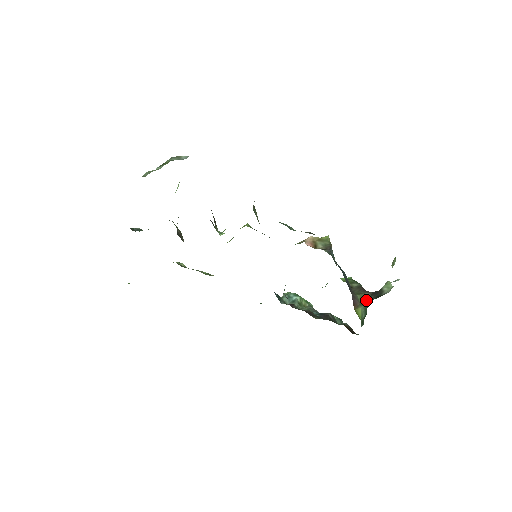
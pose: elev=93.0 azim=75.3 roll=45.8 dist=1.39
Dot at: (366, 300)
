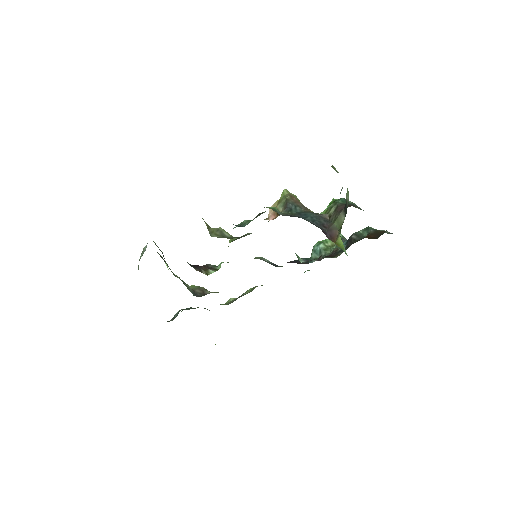
Dot at: occluded
